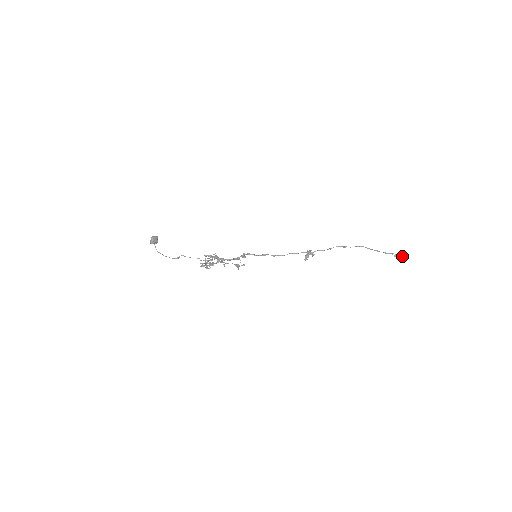
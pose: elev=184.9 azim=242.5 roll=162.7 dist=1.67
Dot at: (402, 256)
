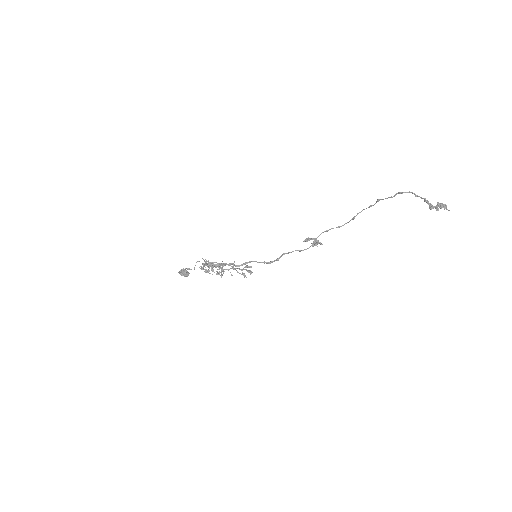
Dot at: (444, 206)
